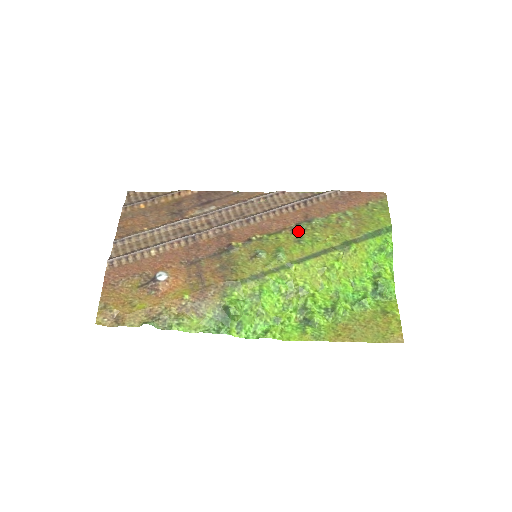
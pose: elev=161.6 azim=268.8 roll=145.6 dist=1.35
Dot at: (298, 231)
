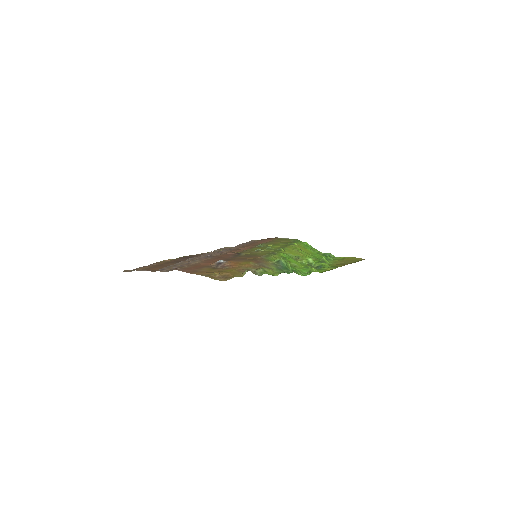
Dot at: (262, 245)
